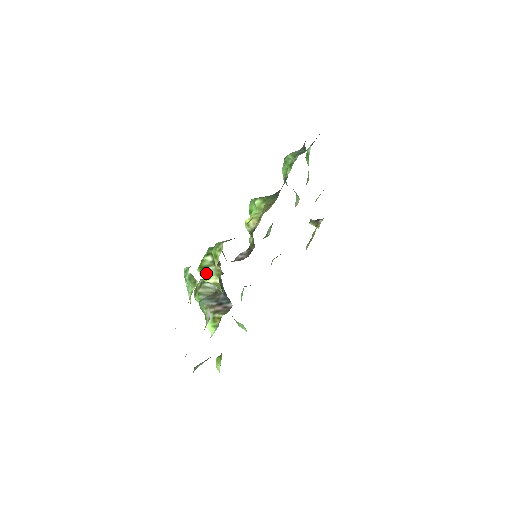
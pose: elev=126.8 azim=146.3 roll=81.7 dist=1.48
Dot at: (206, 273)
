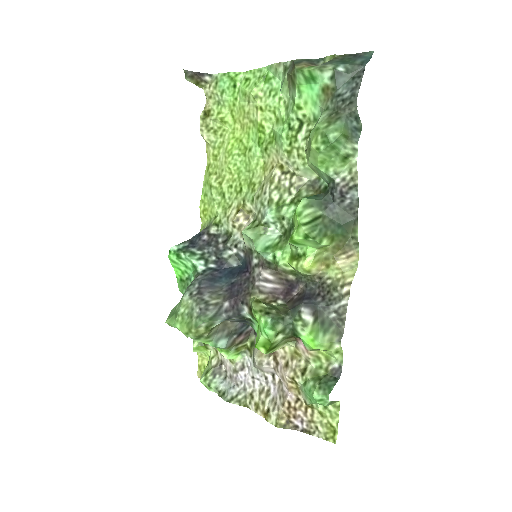
Dot at: (274, 349)
